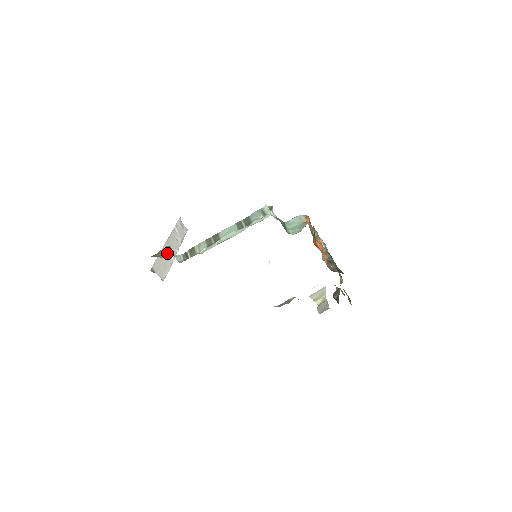
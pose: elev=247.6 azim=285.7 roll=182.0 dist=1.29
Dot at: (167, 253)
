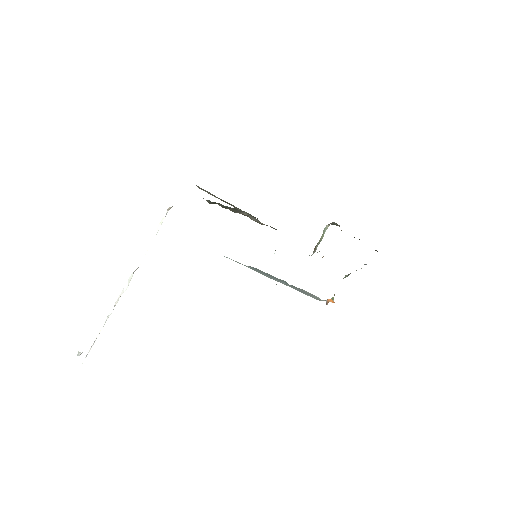
Dot at: occluded
